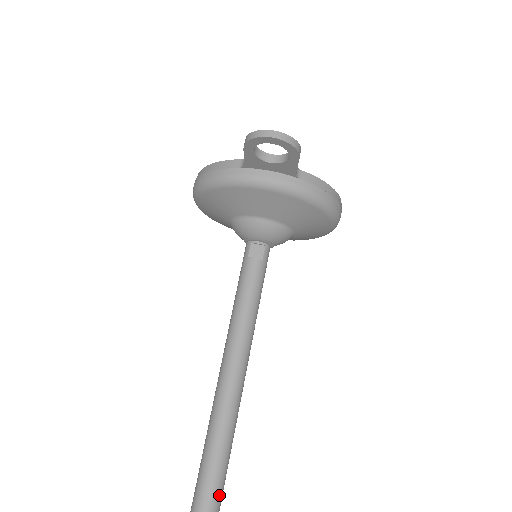
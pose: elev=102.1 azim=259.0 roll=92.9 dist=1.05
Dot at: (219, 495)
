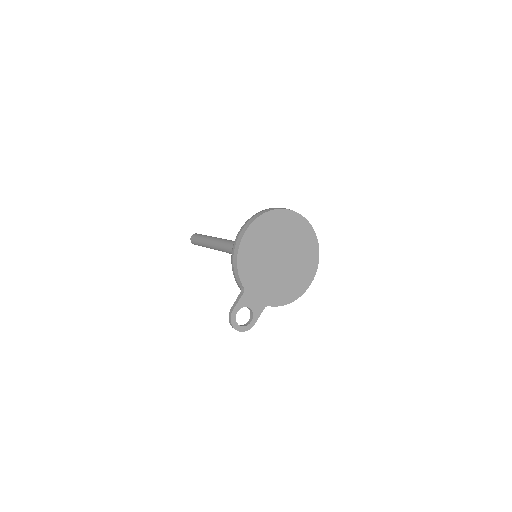
Dot at: occluded
